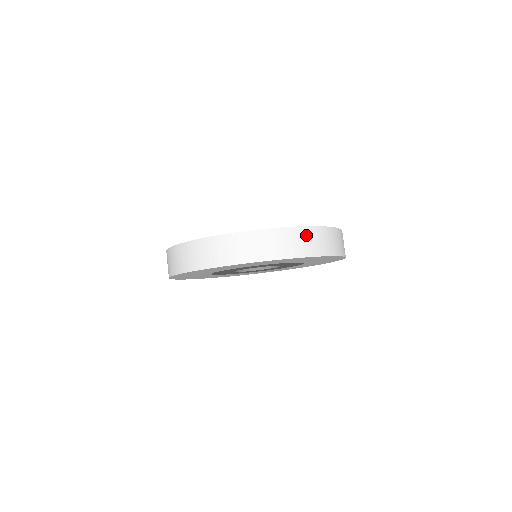
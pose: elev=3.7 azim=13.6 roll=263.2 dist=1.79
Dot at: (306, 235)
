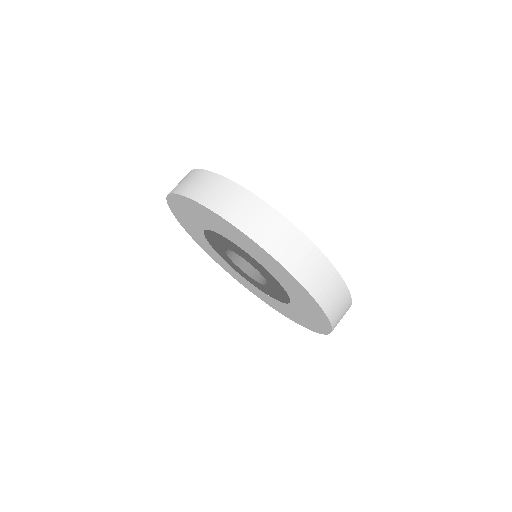
Dot at: occluded
